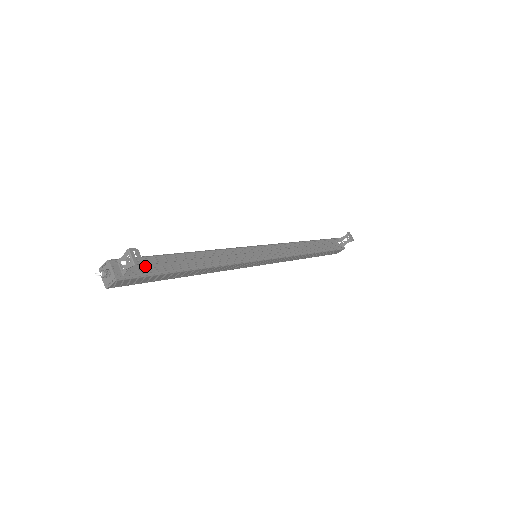
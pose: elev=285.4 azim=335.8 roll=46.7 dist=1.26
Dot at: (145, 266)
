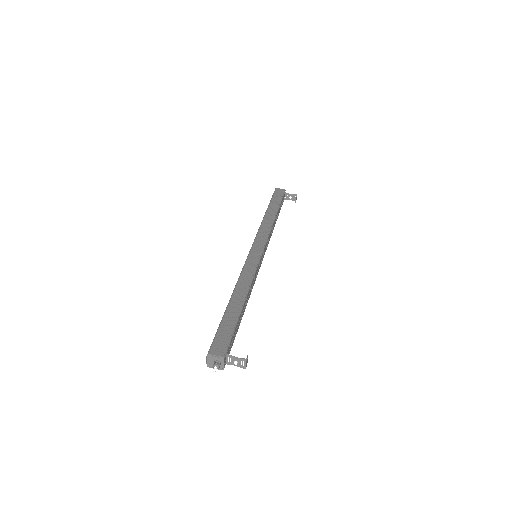
Dot at: (231, 340)
